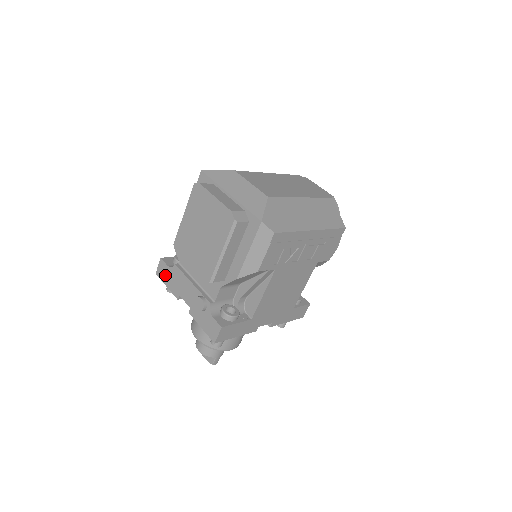
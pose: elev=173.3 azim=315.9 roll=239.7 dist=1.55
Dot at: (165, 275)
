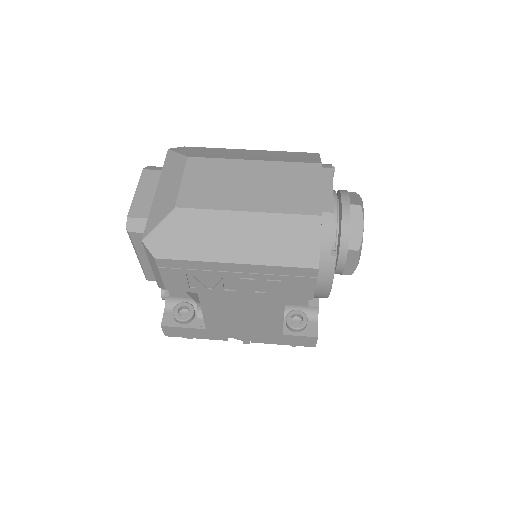
Dot at: occluded
